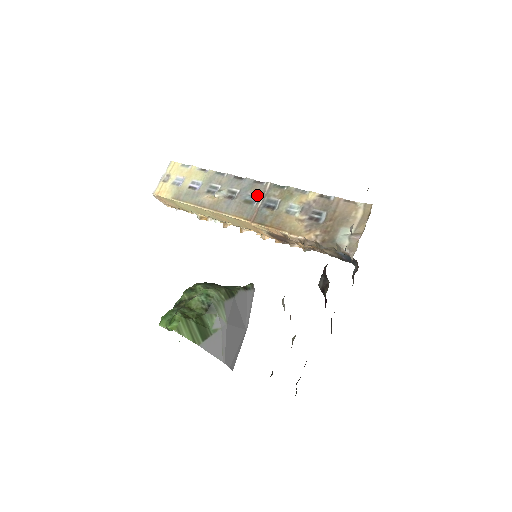
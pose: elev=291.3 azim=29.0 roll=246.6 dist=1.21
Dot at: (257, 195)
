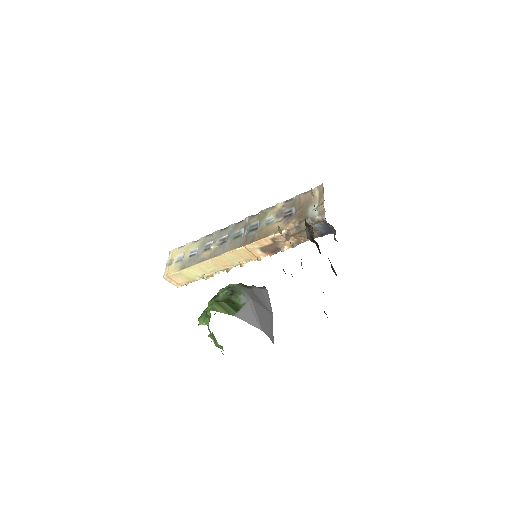
Dot at: (242, 229)
